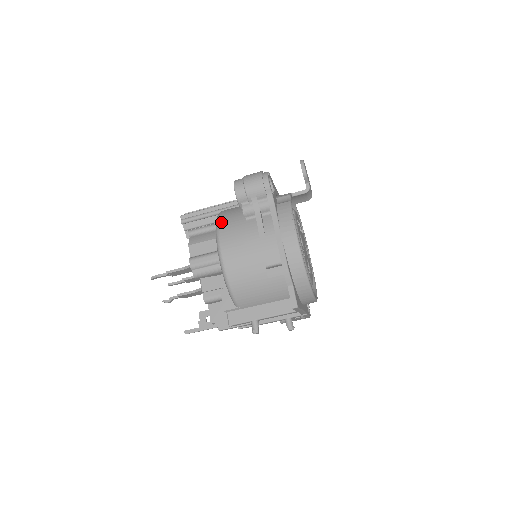
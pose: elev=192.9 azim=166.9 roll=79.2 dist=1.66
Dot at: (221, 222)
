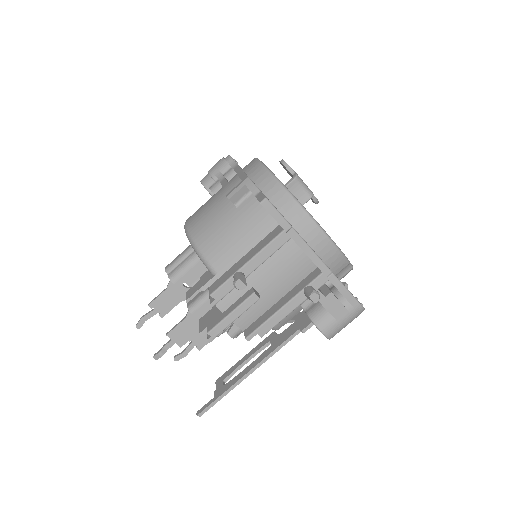
Dot at: occluded
